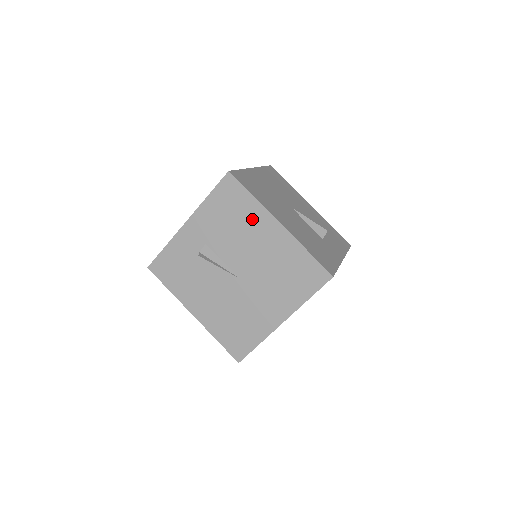
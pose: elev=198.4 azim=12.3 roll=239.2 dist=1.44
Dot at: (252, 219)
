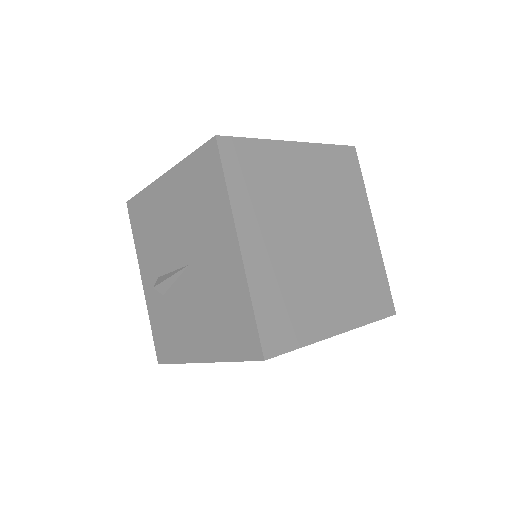
Dot at: (155, 205)
